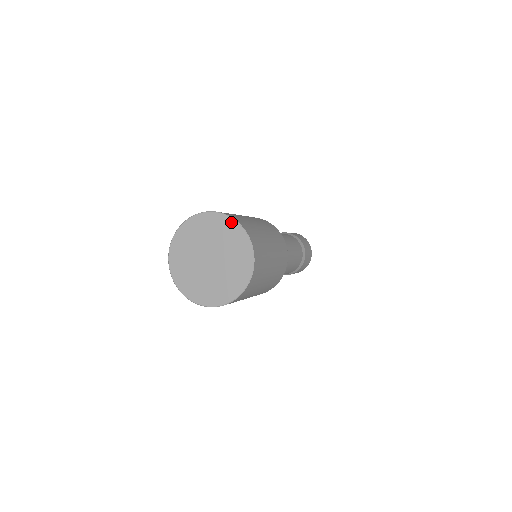
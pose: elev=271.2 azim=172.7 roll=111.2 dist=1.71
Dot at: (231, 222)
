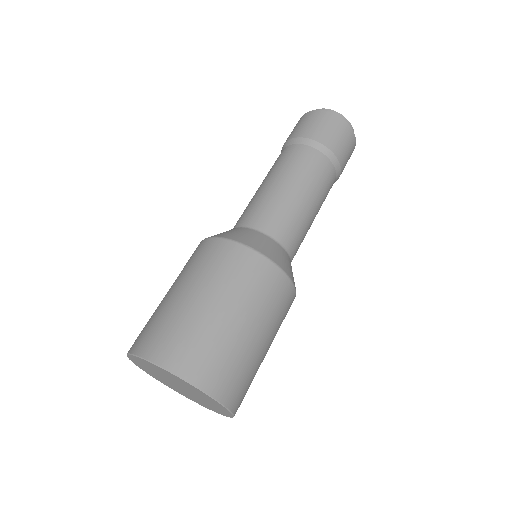
Dot at: (193, 387)
